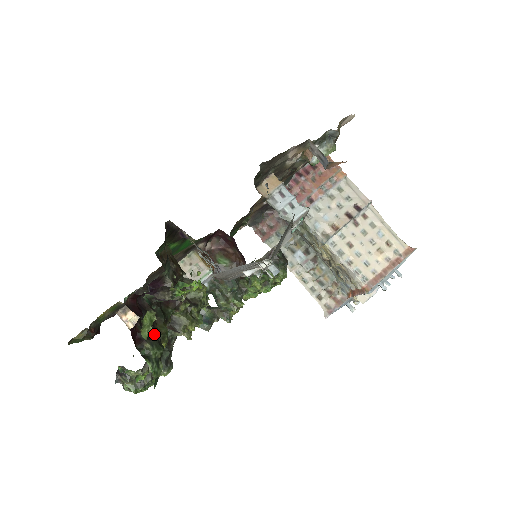
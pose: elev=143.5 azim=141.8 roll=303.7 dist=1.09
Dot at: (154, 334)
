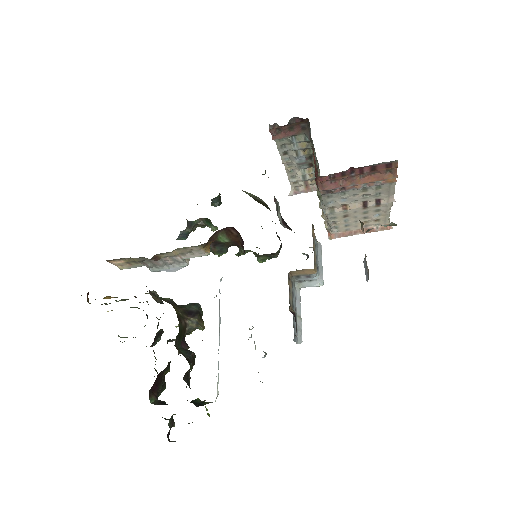
Dot at: (162, 385)
